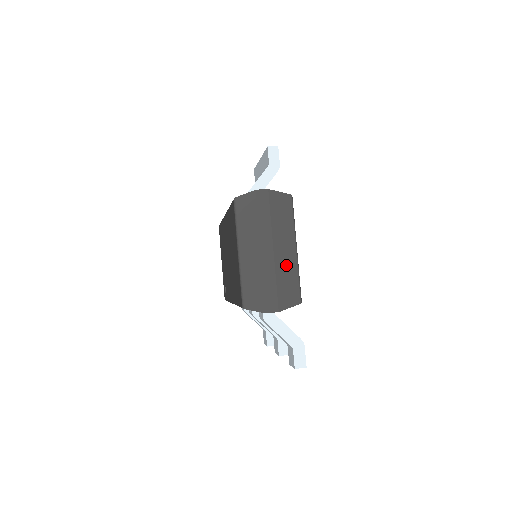
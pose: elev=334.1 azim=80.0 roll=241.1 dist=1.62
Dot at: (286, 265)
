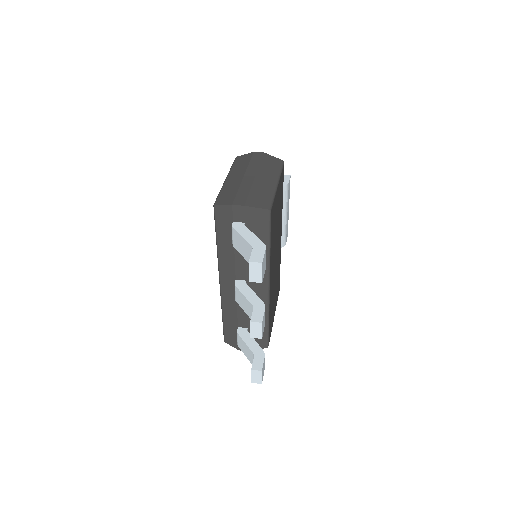
Dot at: (264, 187)
